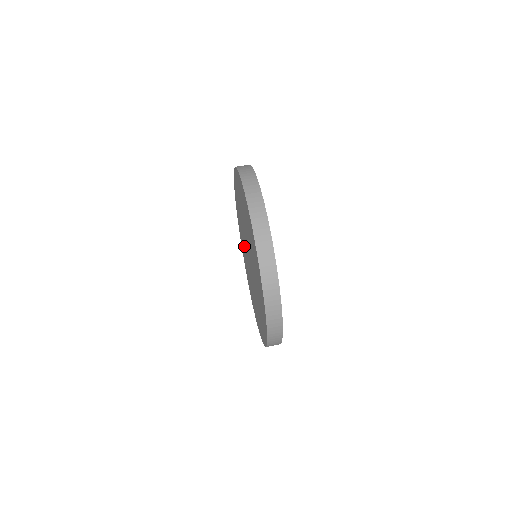
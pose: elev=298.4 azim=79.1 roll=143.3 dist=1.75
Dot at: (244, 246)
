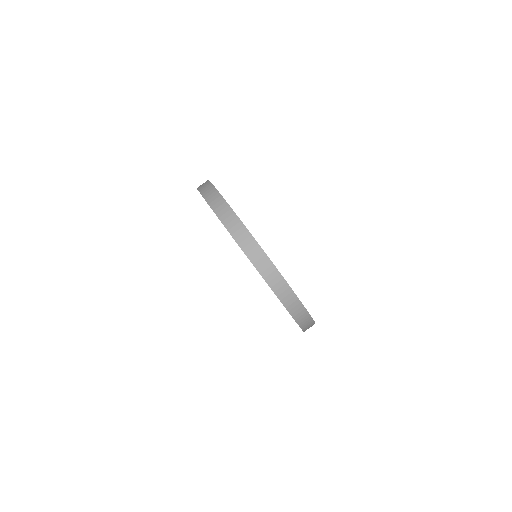
Dot at: occluded
